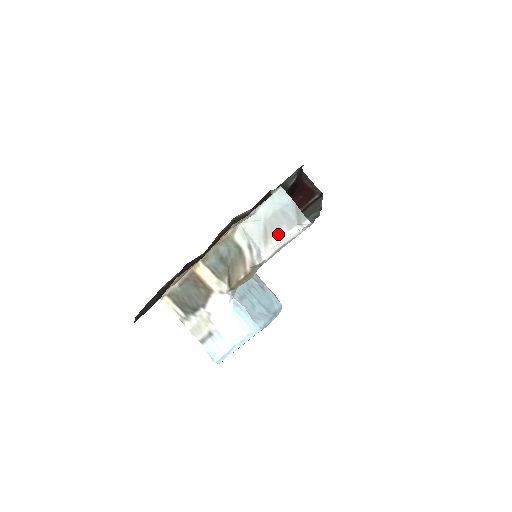
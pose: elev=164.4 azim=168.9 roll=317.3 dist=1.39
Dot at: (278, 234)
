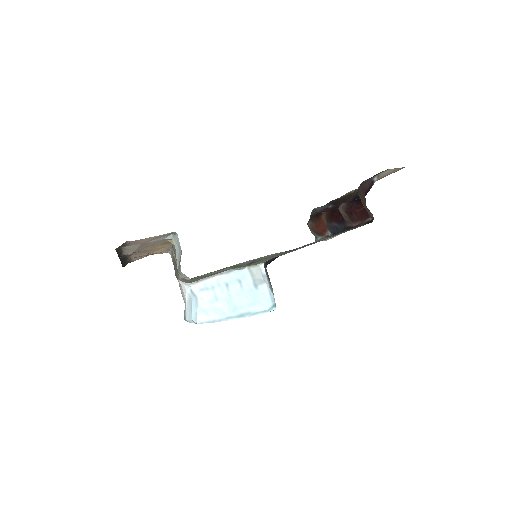
Dot at: occluded
